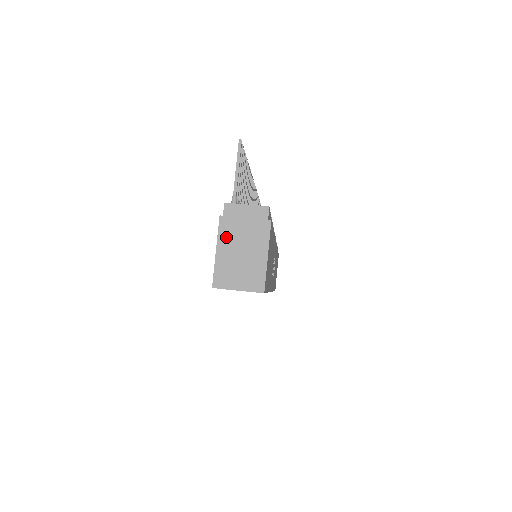
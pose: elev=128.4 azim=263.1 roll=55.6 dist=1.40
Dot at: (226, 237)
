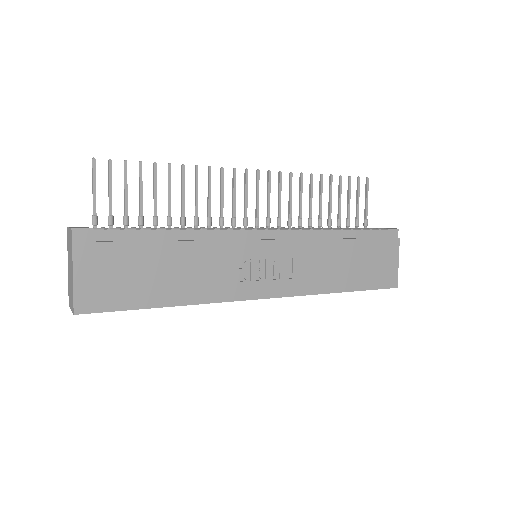
Dot at: (68, 259)
